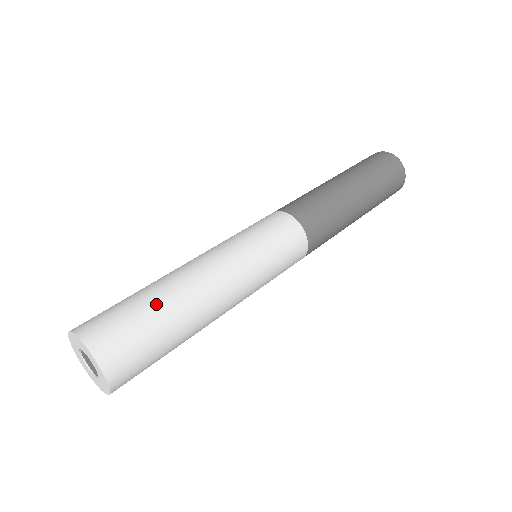
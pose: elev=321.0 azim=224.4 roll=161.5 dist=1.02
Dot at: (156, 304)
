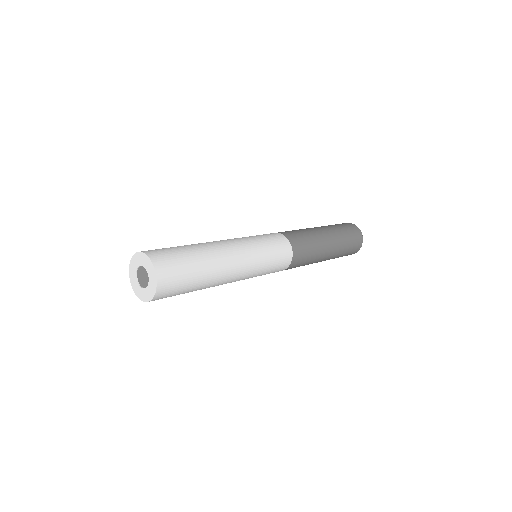
Dot at: (195, 254)
